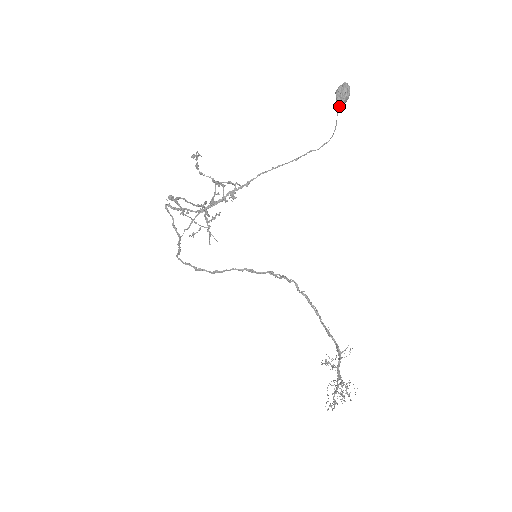
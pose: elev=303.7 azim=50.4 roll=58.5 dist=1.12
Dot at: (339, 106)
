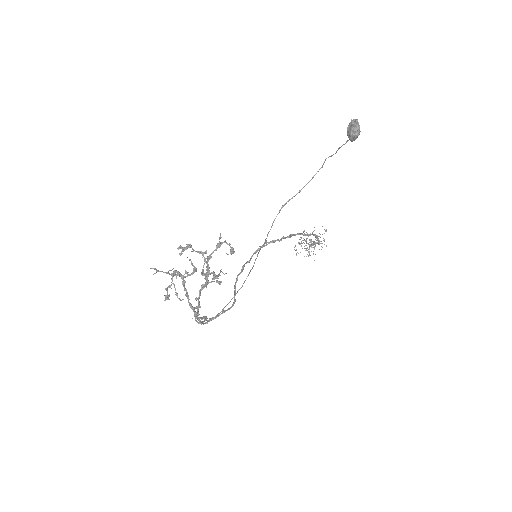
Dot at: (351, 141)
